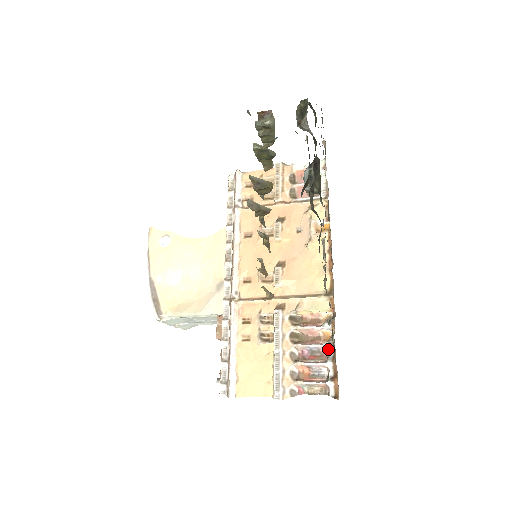
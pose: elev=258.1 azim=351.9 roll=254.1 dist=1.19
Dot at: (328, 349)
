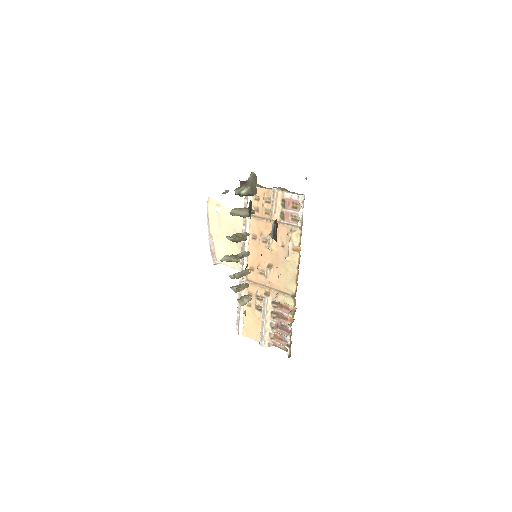
Dot at: (289, 329)
